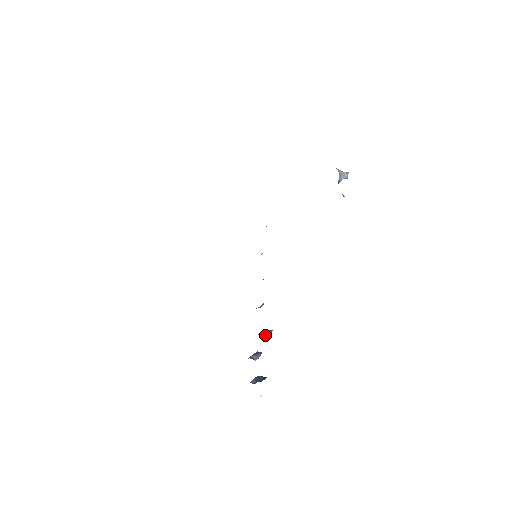
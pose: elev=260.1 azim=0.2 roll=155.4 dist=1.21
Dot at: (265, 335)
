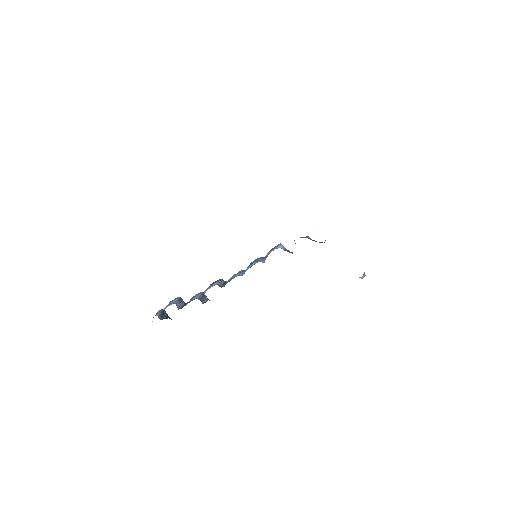
Dot at: (202, 301)
